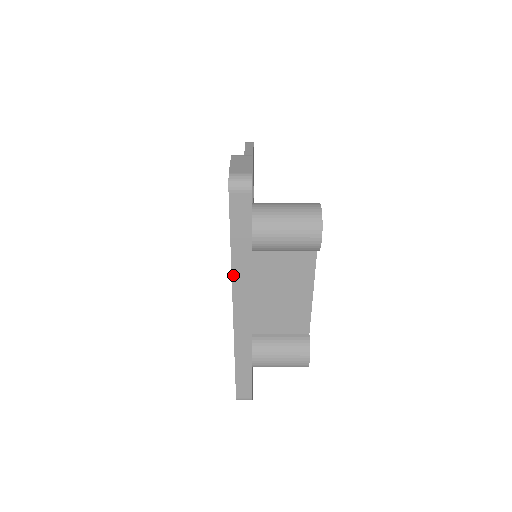
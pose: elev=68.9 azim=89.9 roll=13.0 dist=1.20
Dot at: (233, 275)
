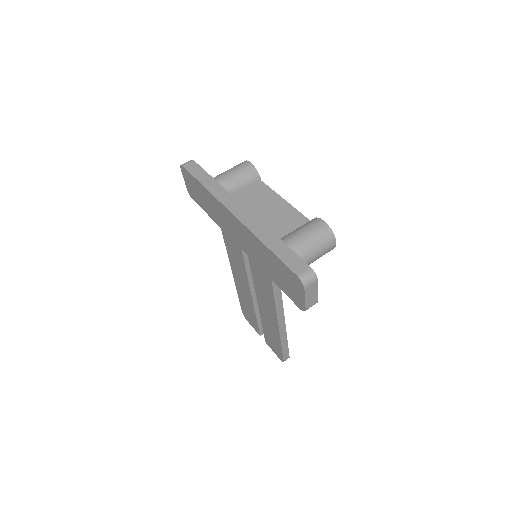
Dot at: (214, 195)
